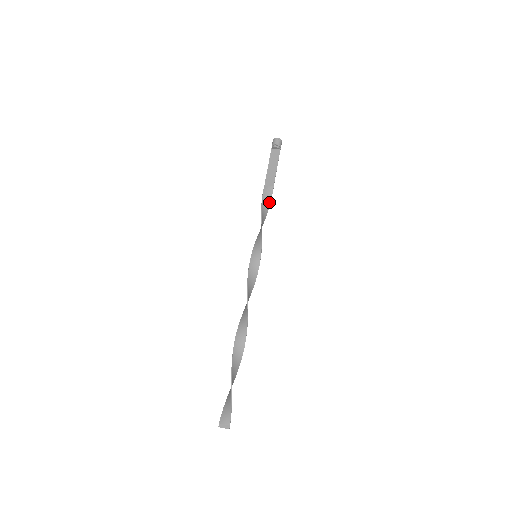
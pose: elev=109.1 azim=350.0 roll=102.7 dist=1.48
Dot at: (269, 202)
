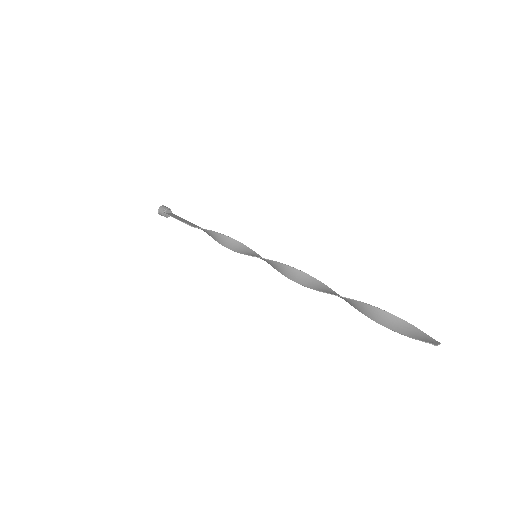
Dot at: (210, 235)
